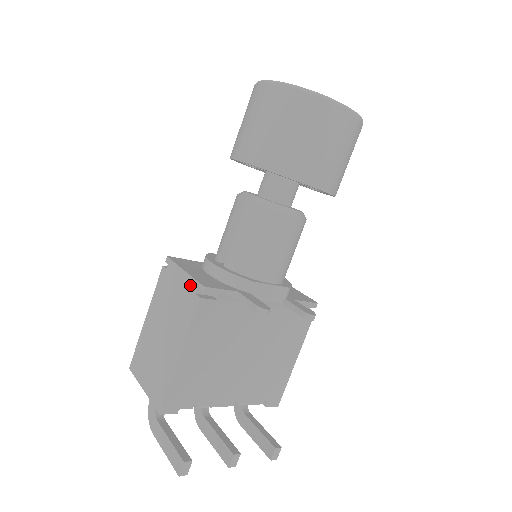
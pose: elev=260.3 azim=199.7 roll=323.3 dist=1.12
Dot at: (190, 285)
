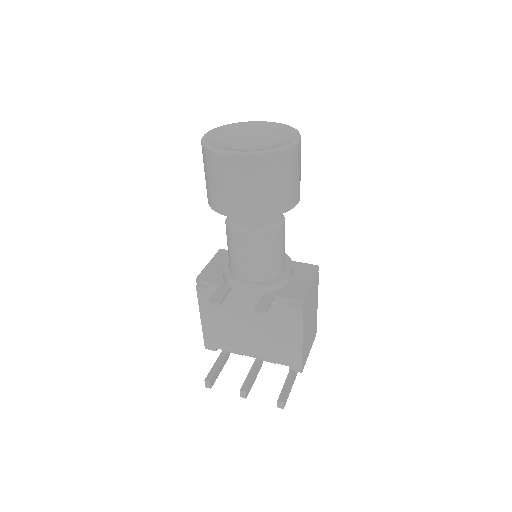
Dot at: occluded
